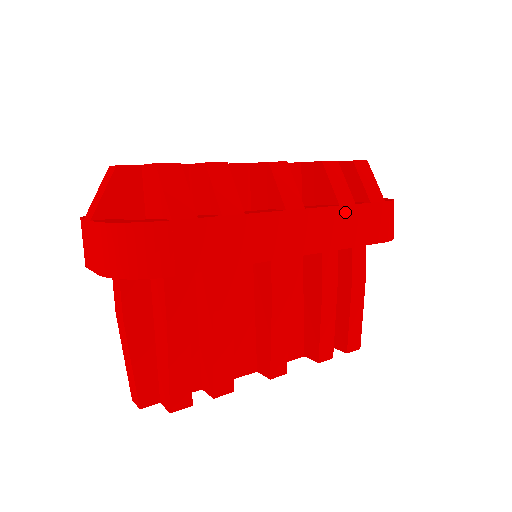
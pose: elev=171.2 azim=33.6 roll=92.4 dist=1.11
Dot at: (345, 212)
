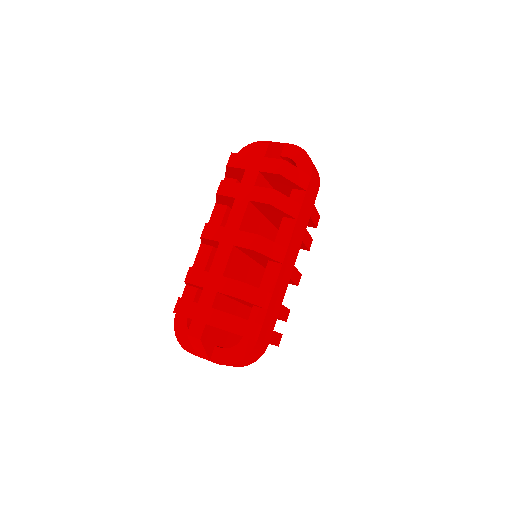
Dot at: (300, 216)
